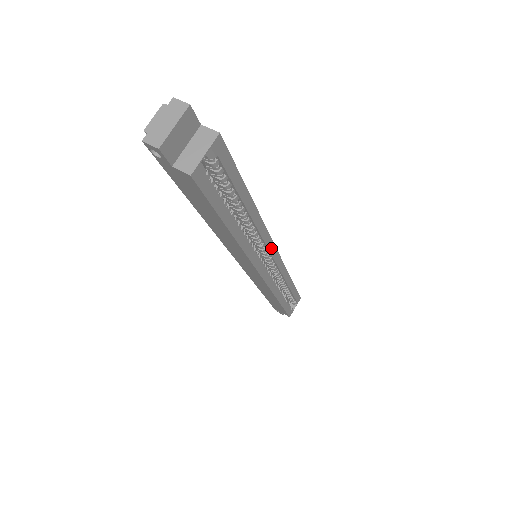
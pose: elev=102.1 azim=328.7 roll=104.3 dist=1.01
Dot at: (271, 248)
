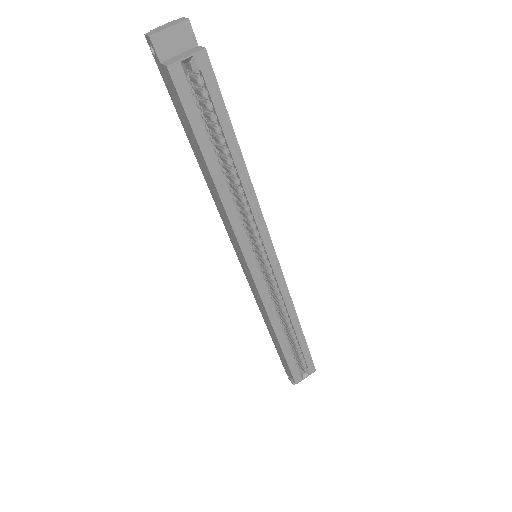
Dot at: (268, 245)
